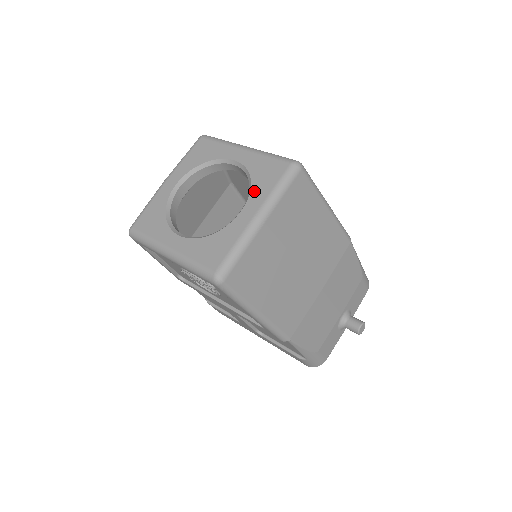
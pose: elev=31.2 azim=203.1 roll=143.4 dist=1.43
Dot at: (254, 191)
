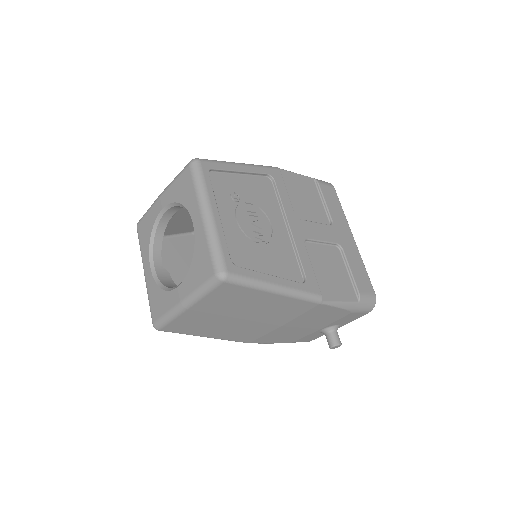
Dot at: (188, 276)
